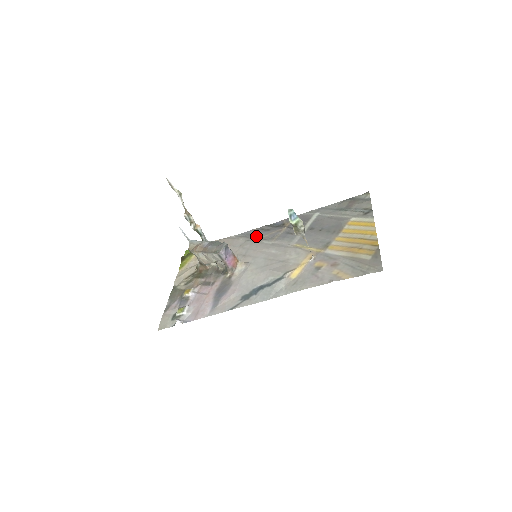
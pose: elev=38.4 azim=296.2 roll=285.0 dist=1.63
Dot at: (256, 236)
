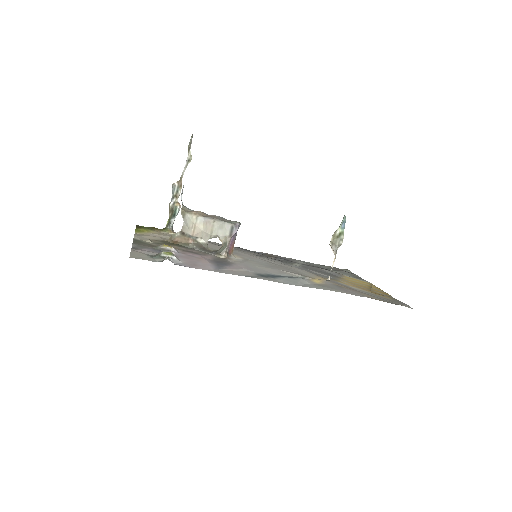
Dot at: (237, 249)
